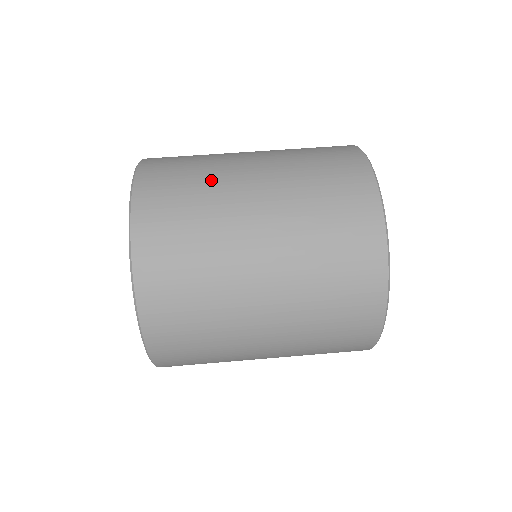
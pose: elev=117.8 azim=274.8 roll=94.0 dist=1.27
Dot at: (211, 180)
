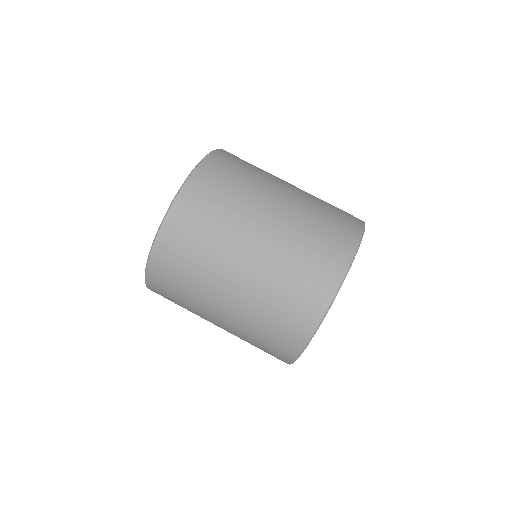
Dot at: (223, 234)
